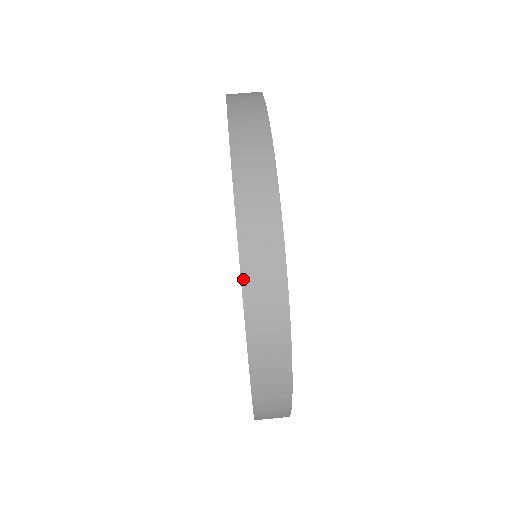
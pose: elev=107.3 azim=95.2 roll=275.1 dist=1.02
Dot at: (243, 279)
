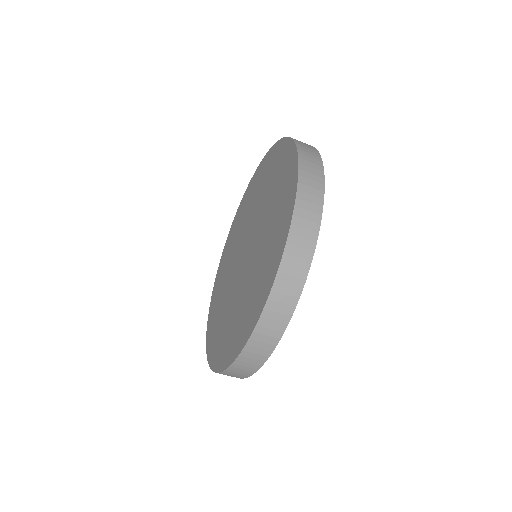
Dot at: (258, 324)
